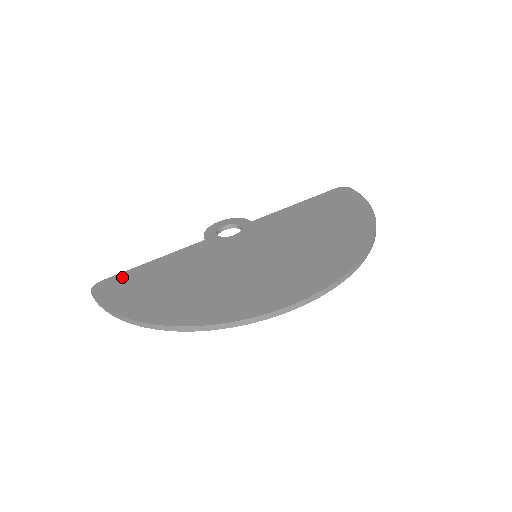
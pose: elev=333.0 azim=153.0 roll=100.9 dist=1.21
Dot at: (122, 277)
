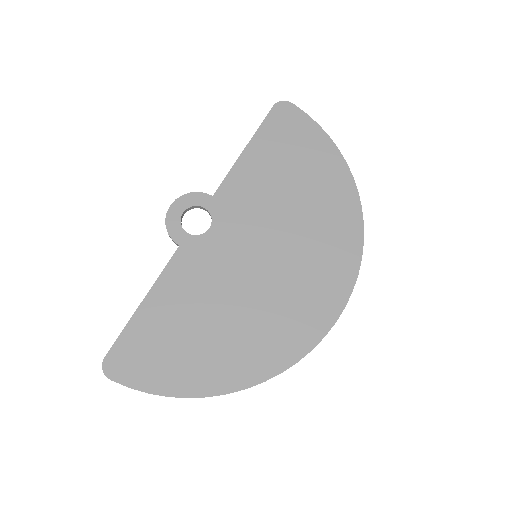
Dot at: (127, 343)
